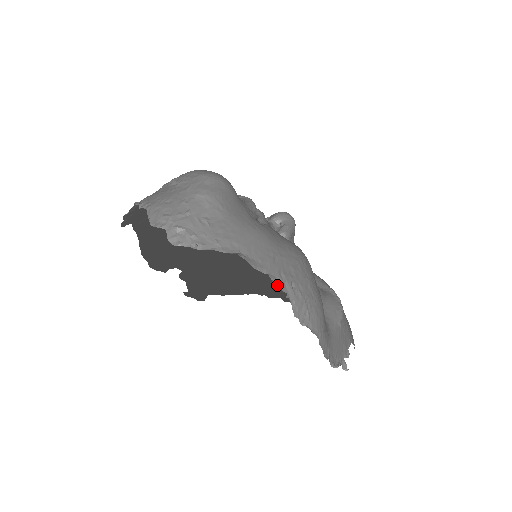
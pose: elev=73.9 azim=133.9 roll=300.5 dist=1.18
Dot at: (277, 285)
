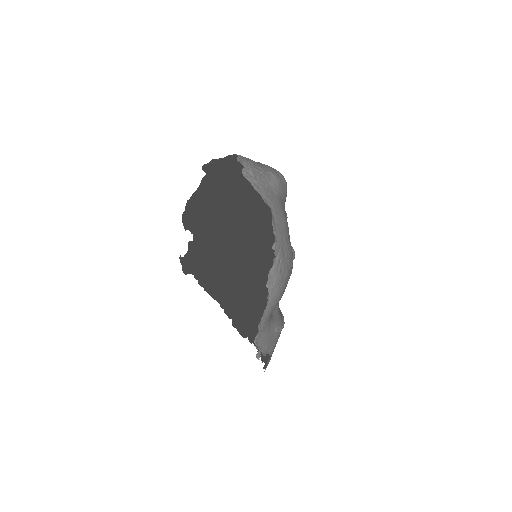
Dot at: (275, 247)
